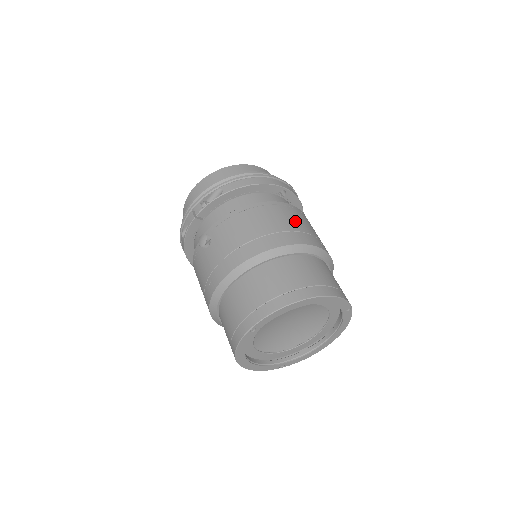
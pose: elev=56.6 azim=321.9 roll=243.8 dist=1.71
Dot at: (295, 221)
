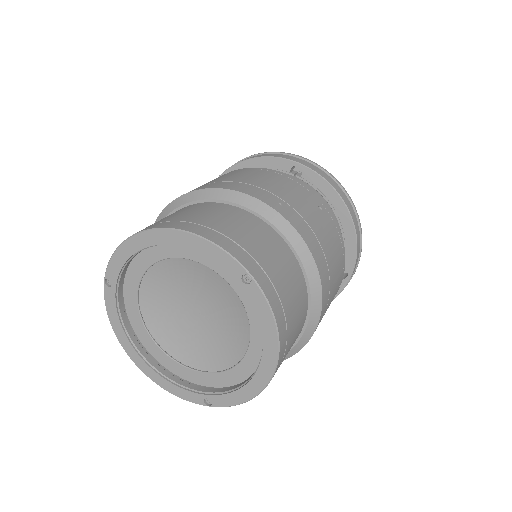
Dot at: (256, 178)
